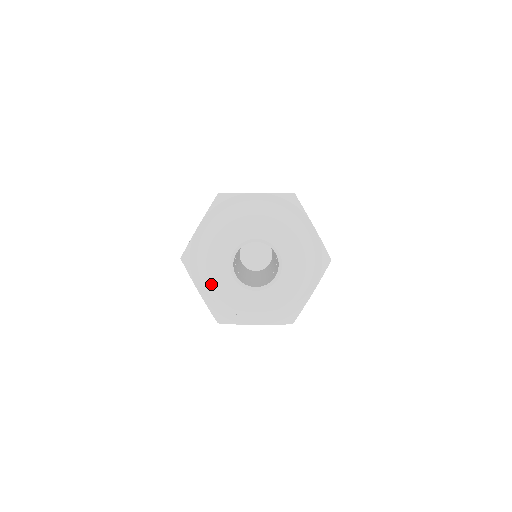
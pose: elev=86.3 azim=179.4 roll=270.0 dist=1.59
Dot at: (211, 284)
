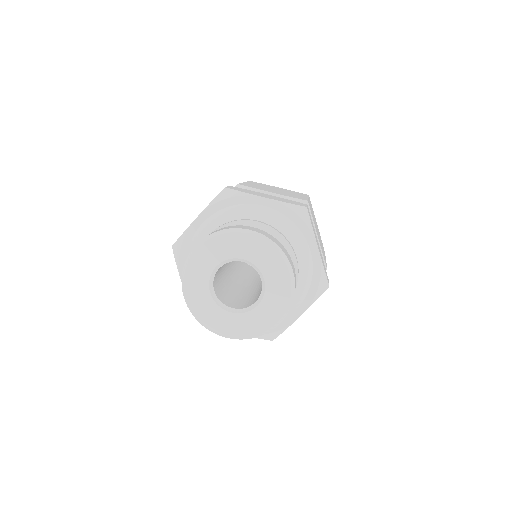
Dot at: (220, 333)
